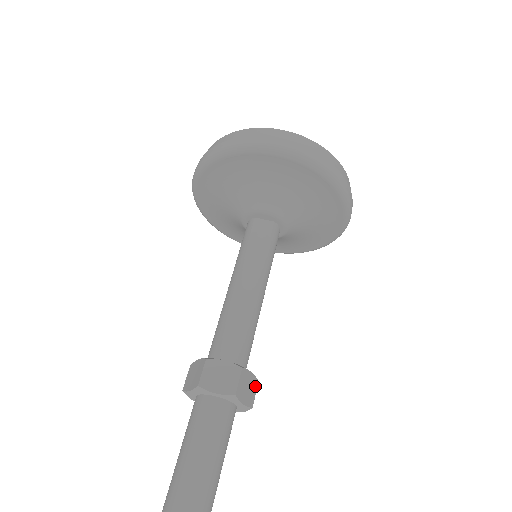
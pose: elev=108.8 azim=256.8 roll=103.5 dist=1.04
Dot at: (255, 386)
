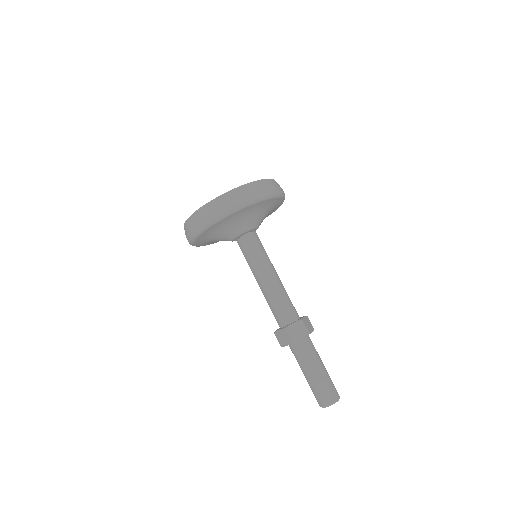
Dot at: (308, 320)
